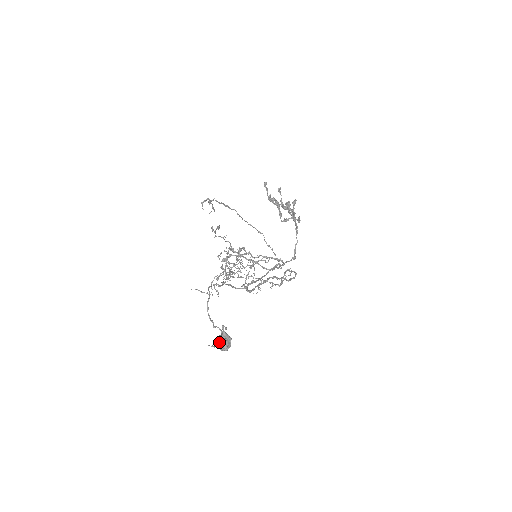
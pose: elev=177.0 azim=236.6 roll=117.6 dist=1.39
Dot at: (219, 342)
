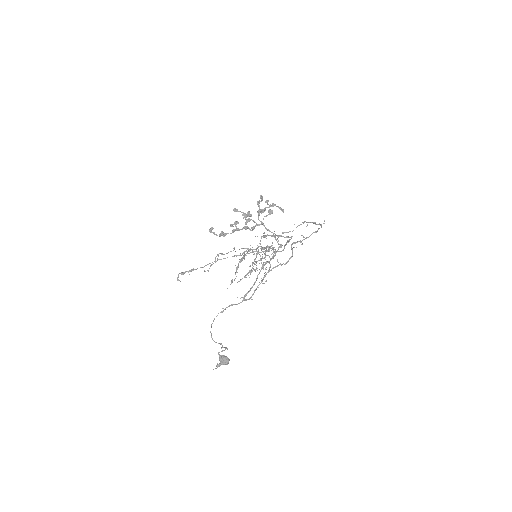
Dot at: (219, 364)
